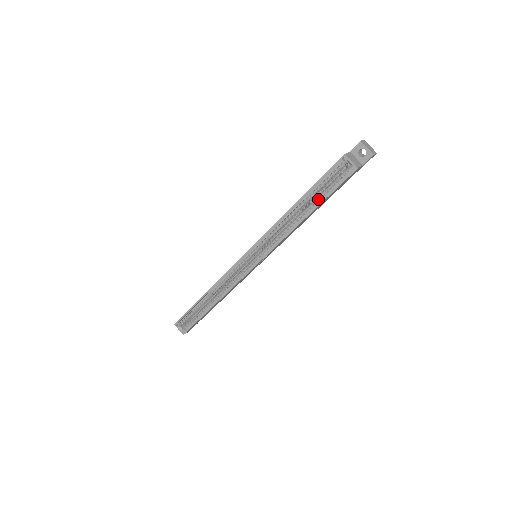
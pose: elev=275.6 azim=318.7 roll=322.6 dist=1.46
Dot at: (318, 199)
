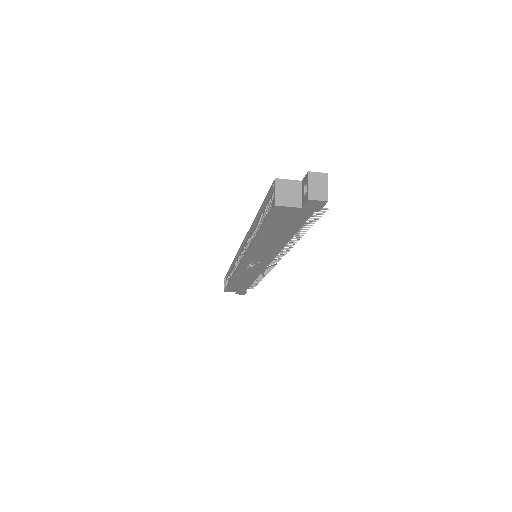
Dot at: occluded
